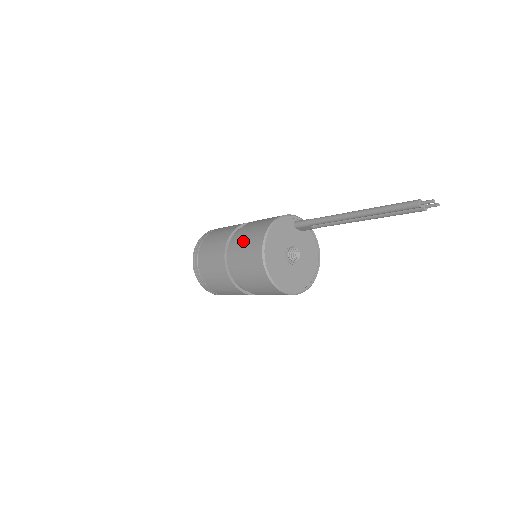
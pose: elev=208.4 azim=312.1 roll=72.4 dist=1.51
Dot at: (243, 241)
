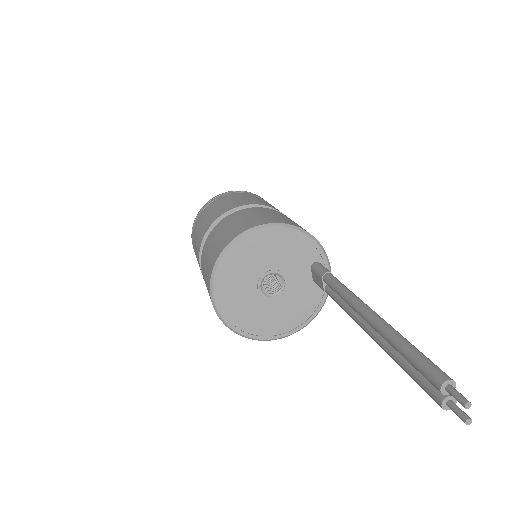
Dot at: (253, 213)
